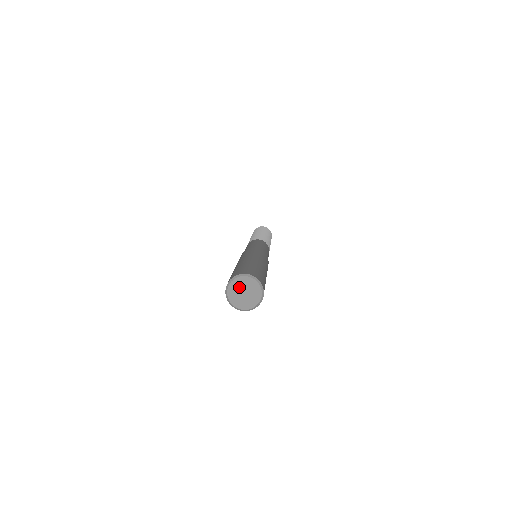
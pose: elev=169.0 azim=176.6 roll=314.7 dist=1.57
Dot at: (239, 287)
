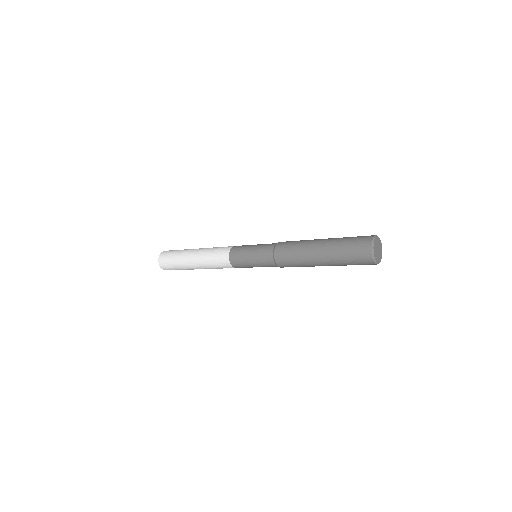
Dot at: (377, 244)
